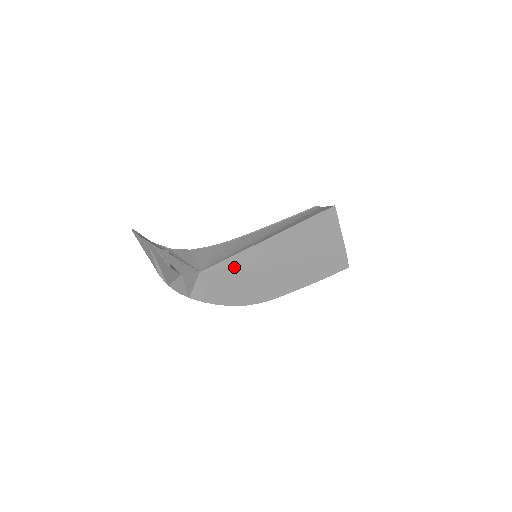
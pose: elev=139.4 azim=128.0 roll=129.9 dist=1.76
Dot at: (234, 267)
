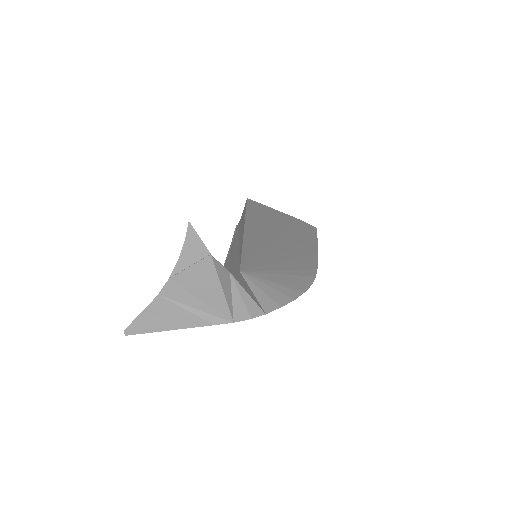
Dot at: (256, 257)
